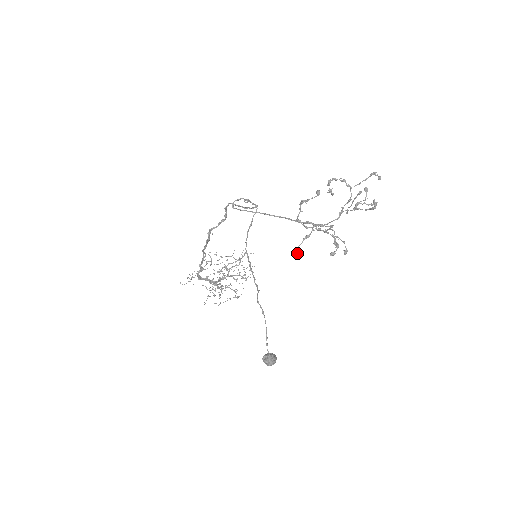
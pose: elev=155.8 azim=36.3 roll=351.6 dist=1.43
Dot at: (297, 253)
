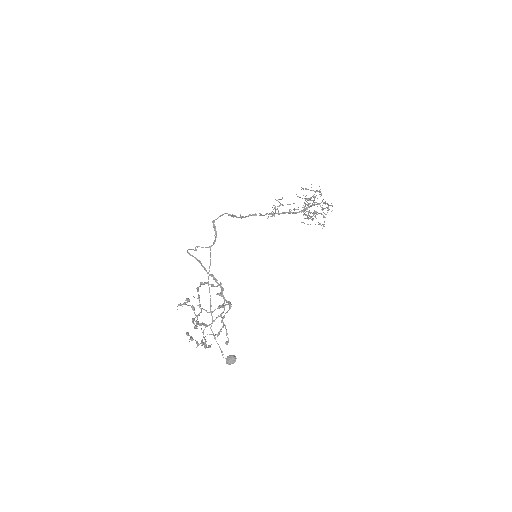
Dot at: (204, 325)
